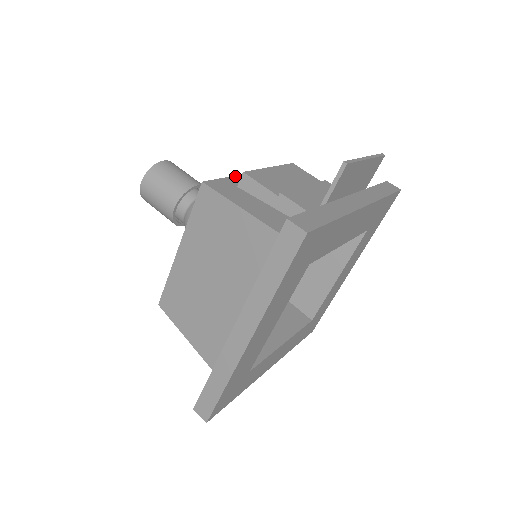
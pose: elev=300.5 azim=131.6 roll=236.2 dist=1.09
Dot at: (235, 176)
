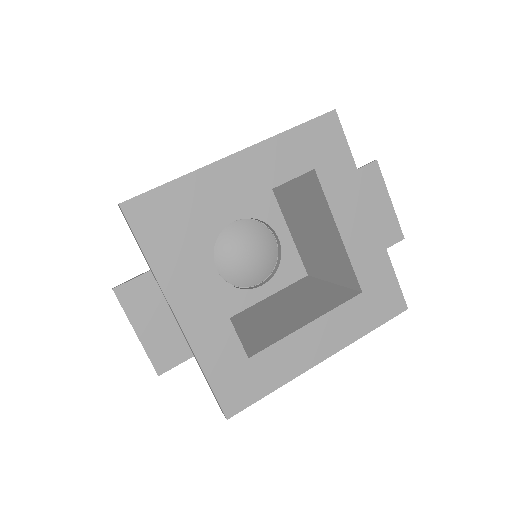
Dot at: occluded
